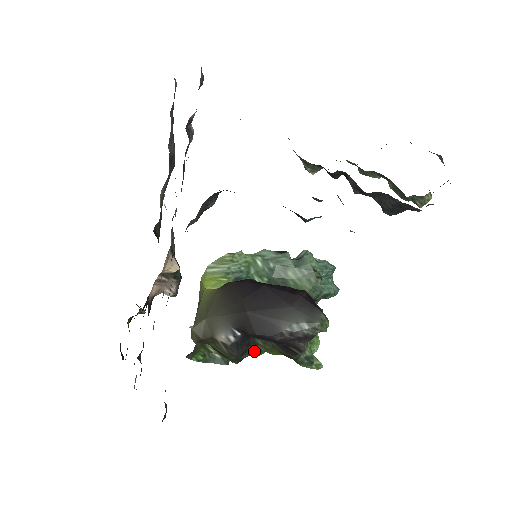
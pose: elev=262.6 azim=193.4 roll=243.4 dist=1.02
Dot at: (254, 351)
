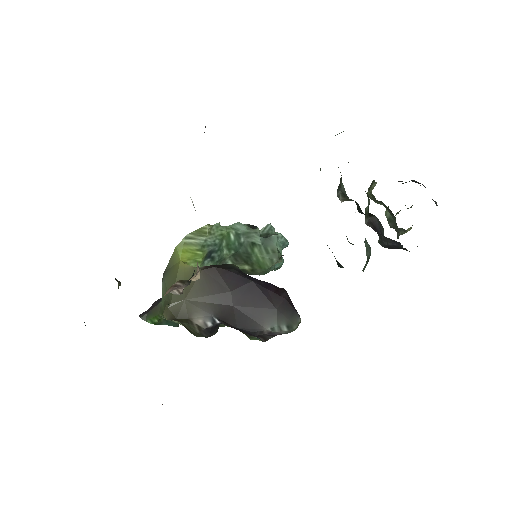
Dot at: occluded
